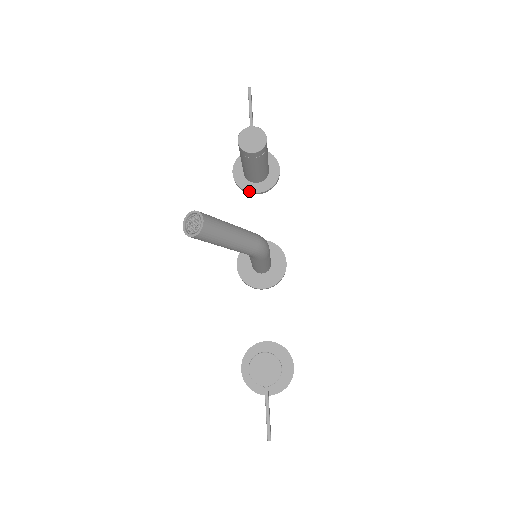
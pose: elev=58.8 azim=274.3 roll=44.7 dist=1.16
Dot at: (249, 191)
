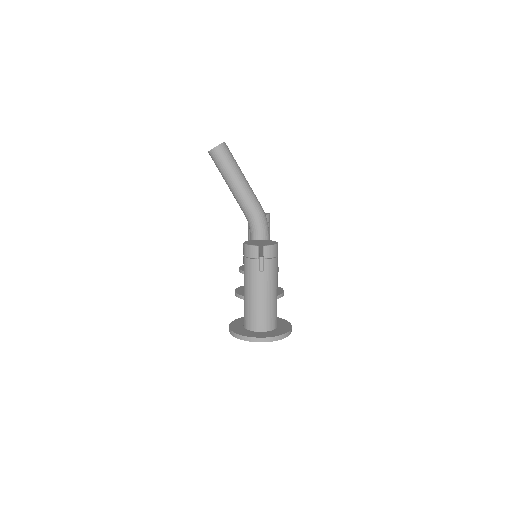
Dot at: occluded
